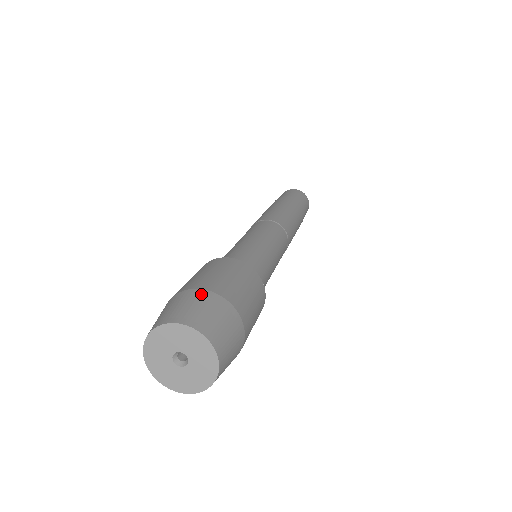
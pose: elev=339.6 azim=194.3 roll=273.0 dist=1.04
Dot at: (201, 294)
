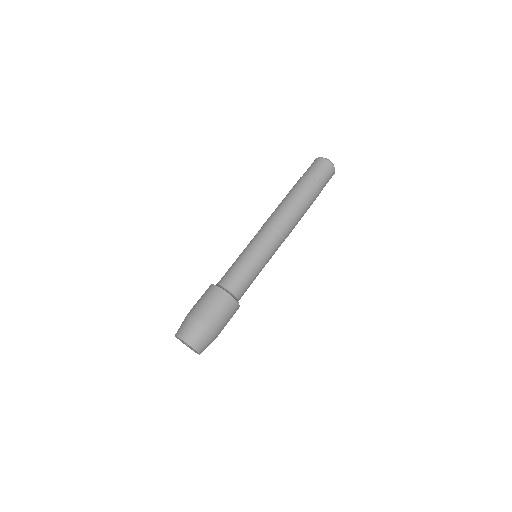
Dot at: (212, 337)
